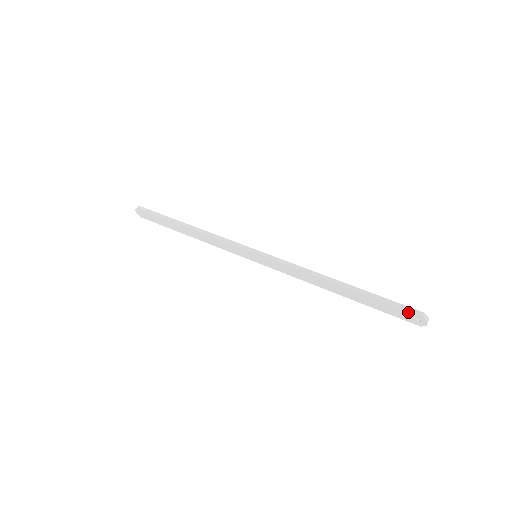
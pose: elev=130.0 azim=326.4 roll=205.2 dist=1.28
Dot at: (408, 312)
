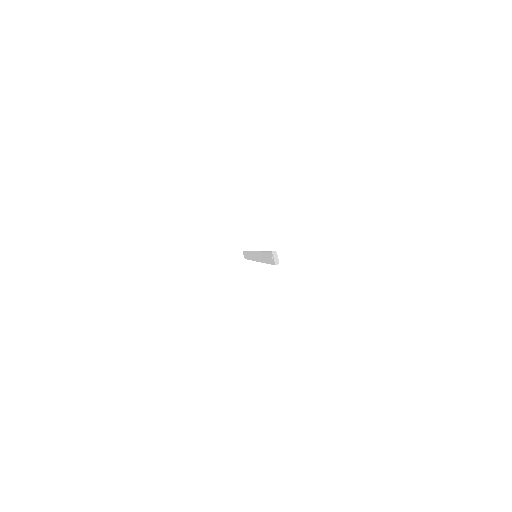
Dot at: (270, 253)
